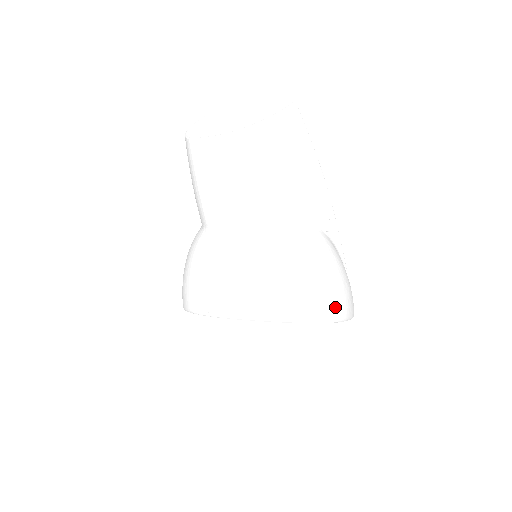
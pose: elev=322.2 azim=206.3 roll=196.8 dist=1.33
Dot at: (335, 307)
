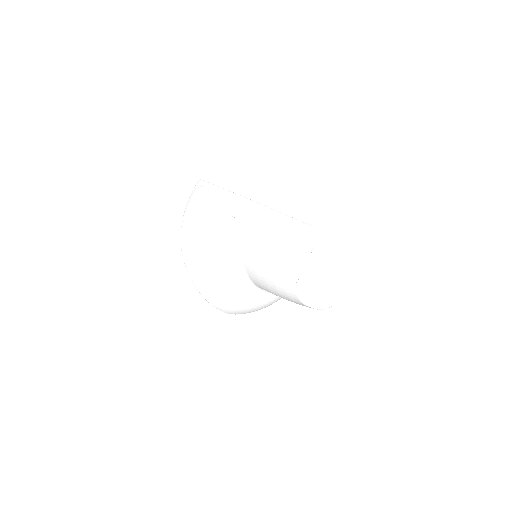
Dot at: occluded
